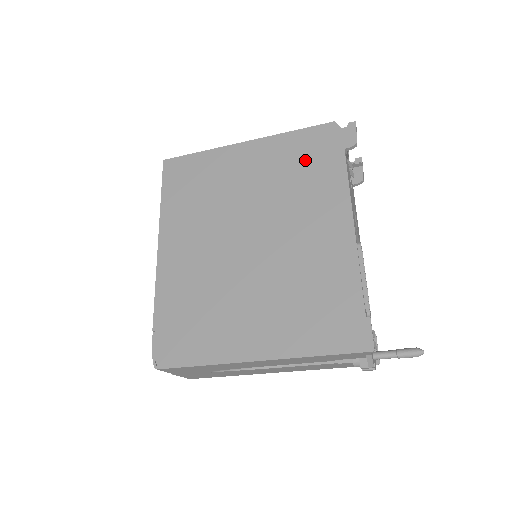
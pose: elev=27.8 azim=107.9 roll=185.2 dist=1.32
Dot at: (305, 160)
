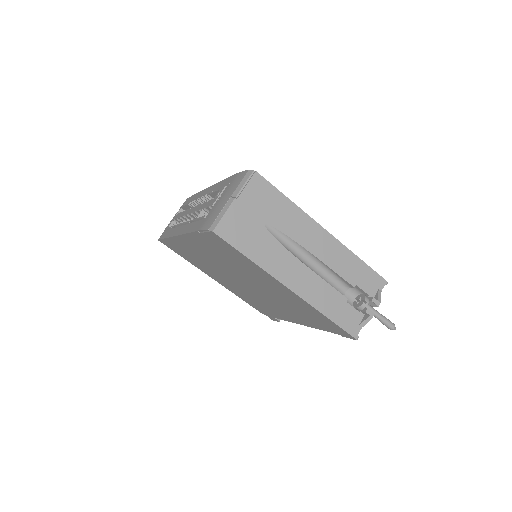
Dot at: occluded
